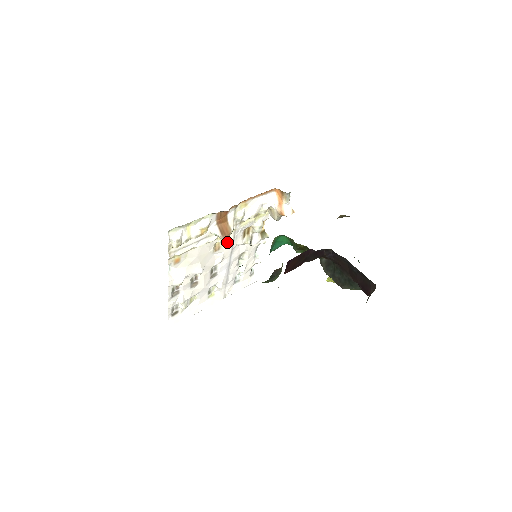
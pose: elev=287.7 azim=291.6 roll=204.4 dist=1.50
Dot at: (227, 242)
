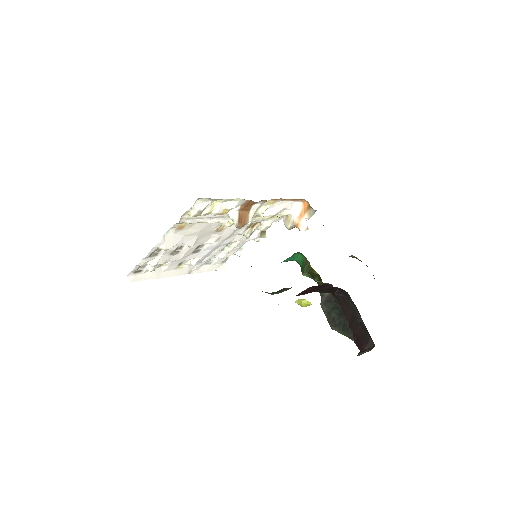
Dot at: (232, 228)
